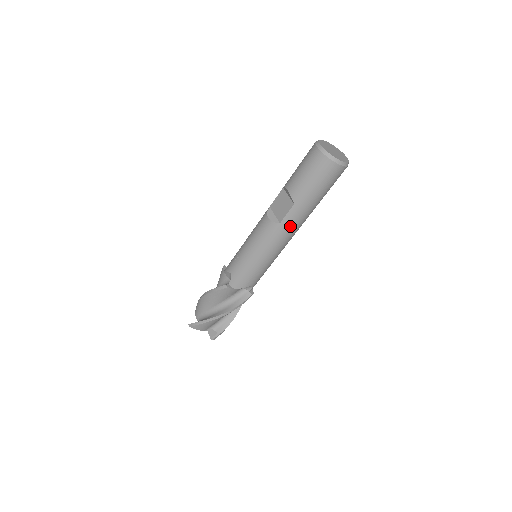
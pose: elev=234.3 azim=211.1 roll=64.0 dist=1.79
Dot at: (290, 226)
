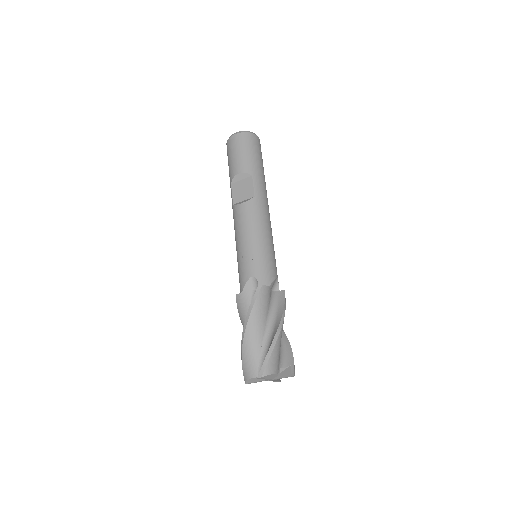
Dot at: (263, 196)
